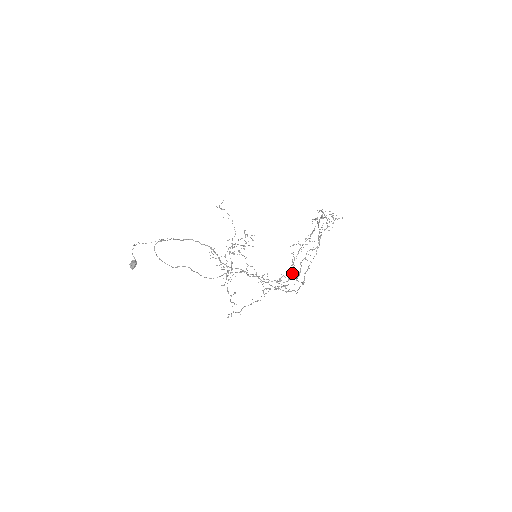
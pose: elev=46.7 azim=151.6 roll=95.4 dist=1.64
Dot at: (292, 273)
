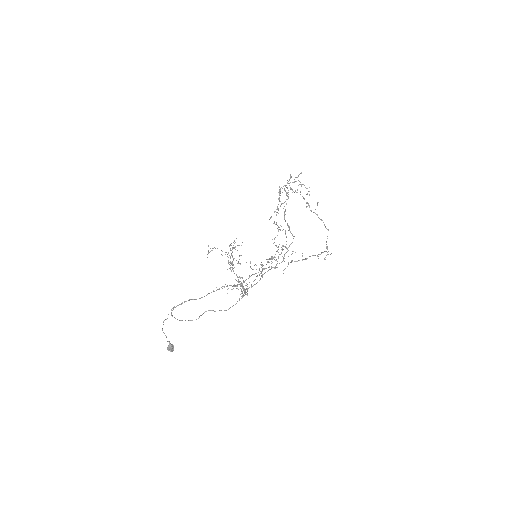
Dot at: occluded
